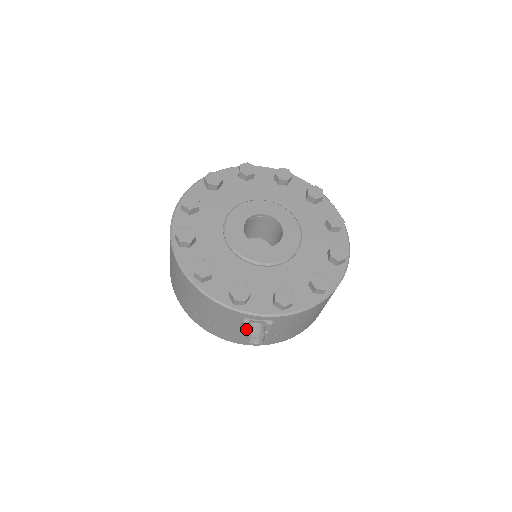
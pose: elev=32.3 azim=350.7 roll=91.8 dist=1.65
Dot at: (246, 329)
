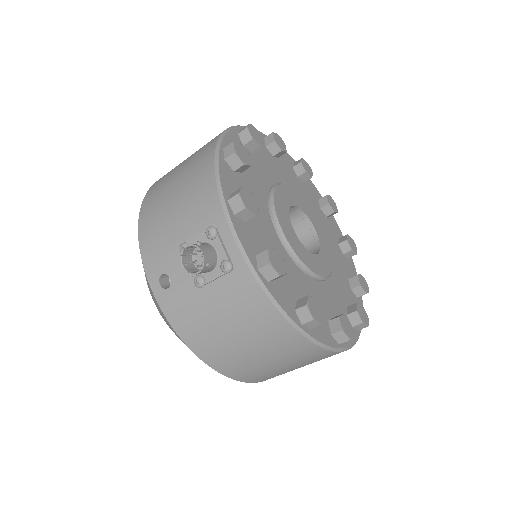
Dot at: occluded
